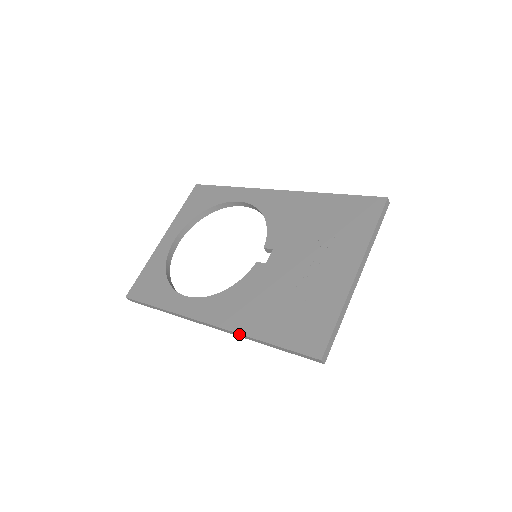
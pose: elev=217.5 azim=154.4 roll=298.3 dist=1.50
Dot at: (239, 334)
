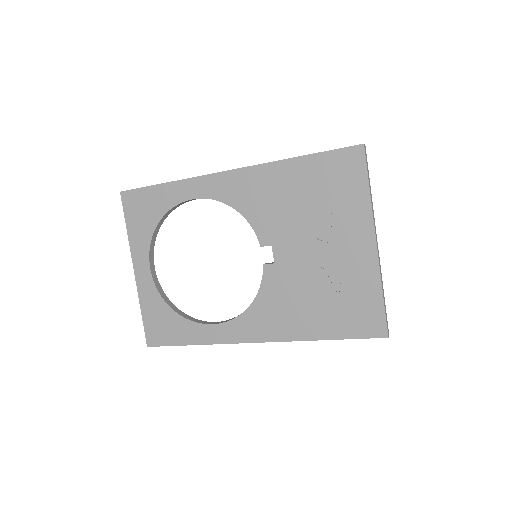
Dot at: occluded
